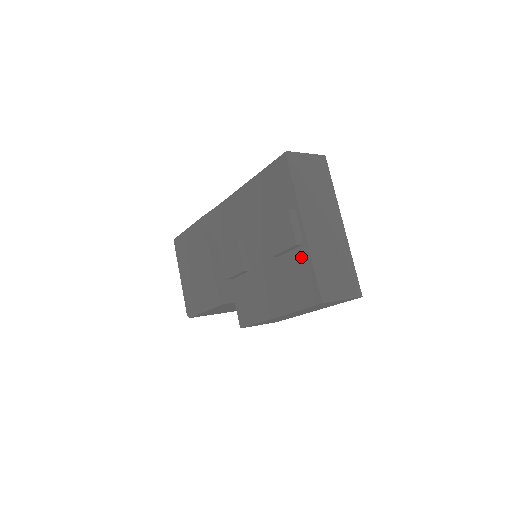
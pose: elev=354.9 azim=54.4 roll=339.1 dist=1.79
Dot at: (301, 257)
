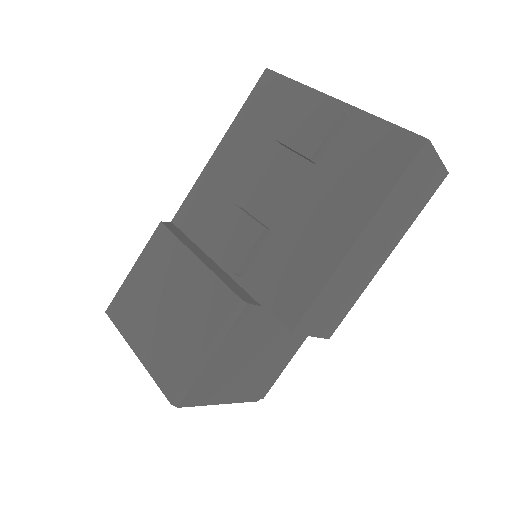
Dot at: (355, 129)
